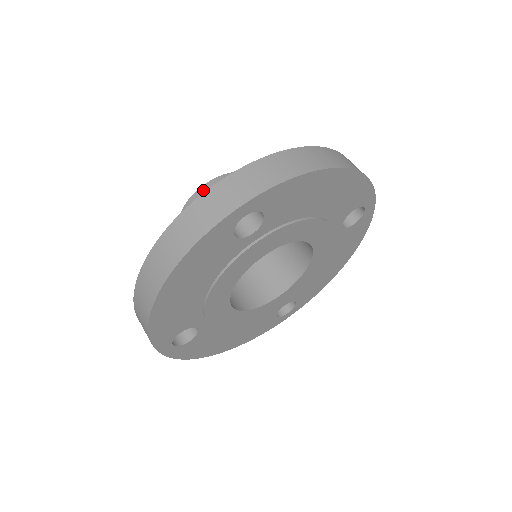
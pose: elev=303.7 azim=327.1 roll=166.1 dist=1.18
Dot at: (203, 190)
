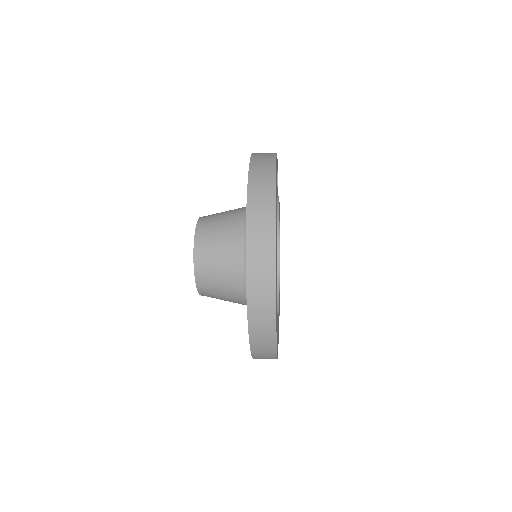
Dot at: occluded
